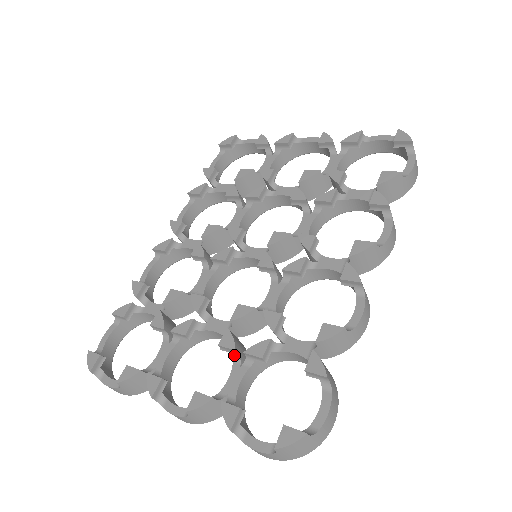
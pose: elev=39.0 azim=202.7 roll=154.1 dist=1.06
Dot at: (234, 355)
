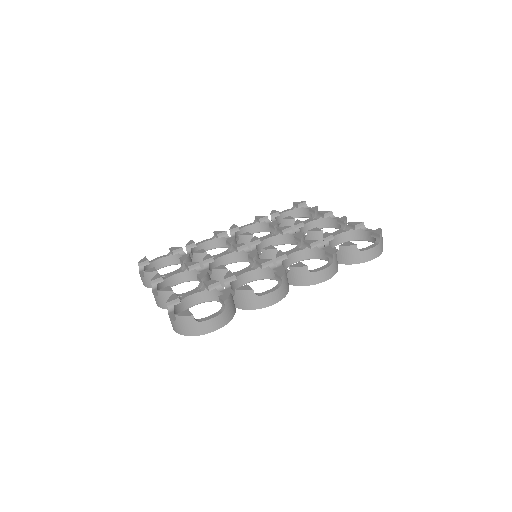
Dot at: (200, 284)
